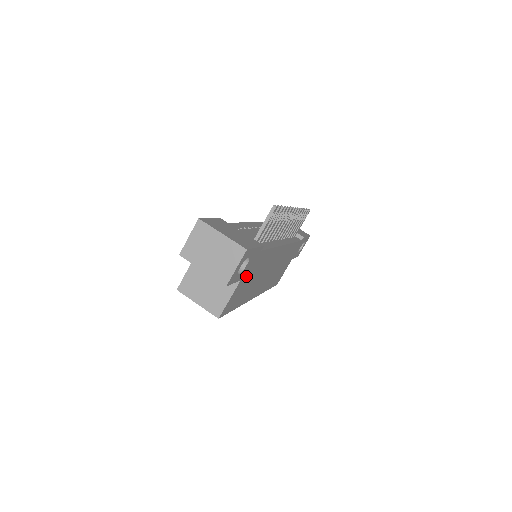
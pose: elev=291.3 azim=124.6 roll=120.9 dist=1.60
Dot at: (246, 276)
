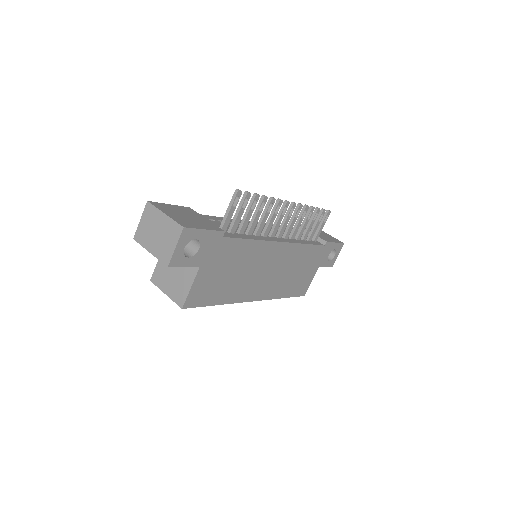
Dot at: (210, 265)
